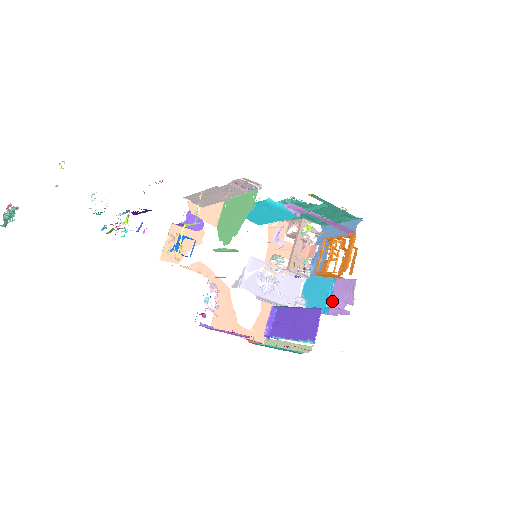
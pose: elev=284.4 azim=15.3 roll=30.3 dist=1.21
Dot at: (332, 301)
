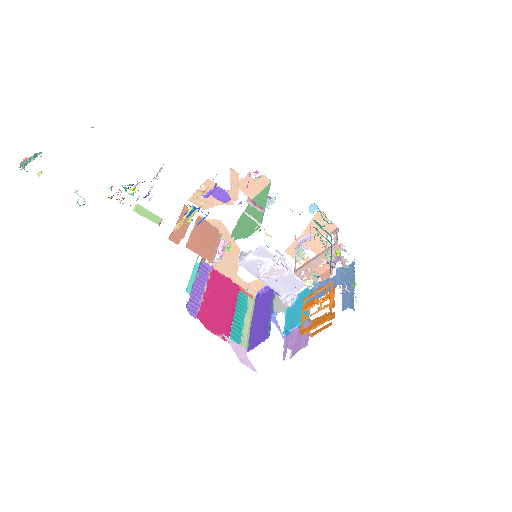
Dot at: (293, 332)
